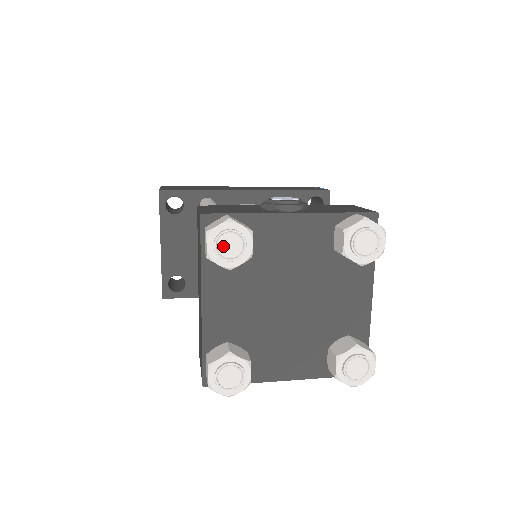
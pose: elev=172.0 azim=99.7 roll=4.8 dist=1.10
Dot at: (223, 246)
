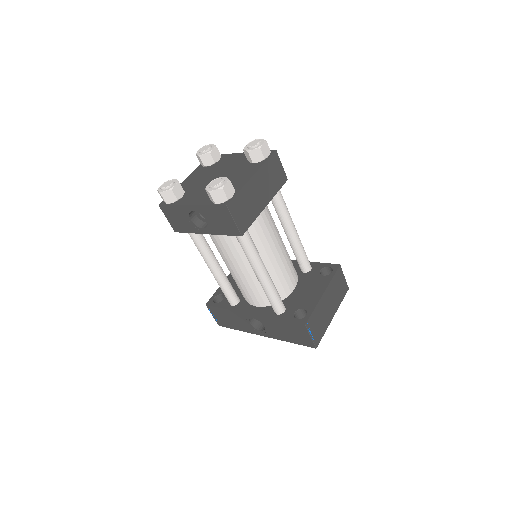
Dot at: (203, 149)
